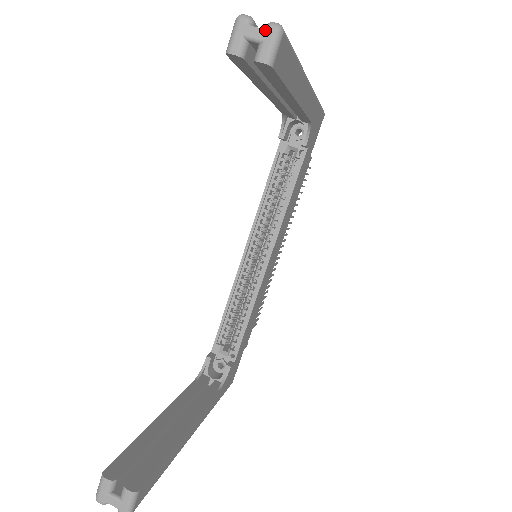
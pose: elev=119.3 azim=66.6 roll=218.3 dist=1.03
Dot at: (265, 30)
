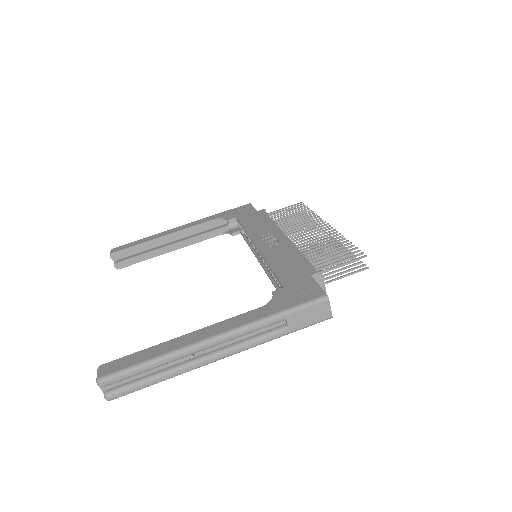
Dot at: (103, 393)
